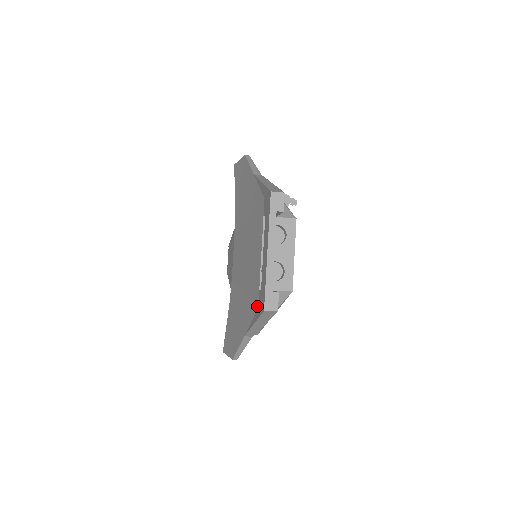
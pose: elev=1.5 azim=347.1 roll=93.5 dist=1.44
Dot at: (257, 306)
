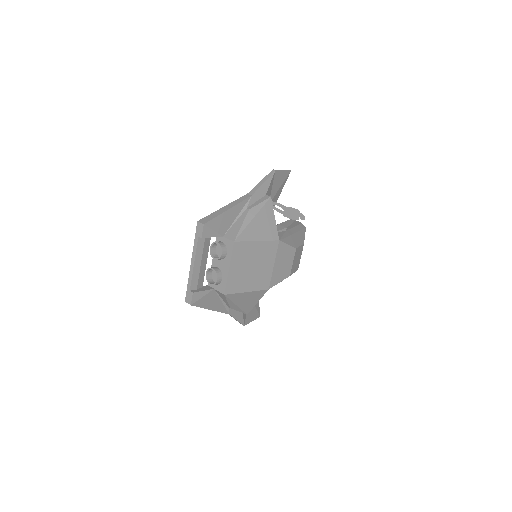
Dot at: occluded
